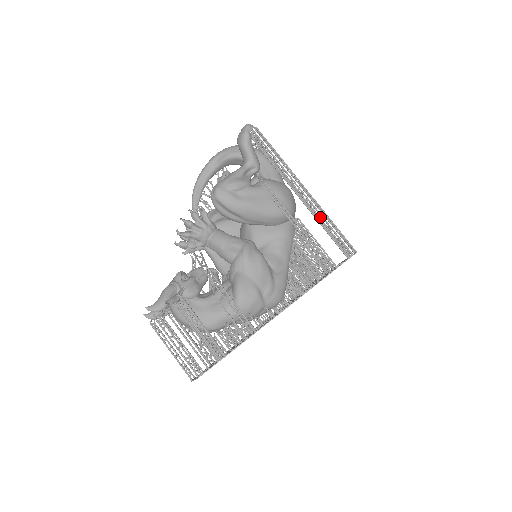
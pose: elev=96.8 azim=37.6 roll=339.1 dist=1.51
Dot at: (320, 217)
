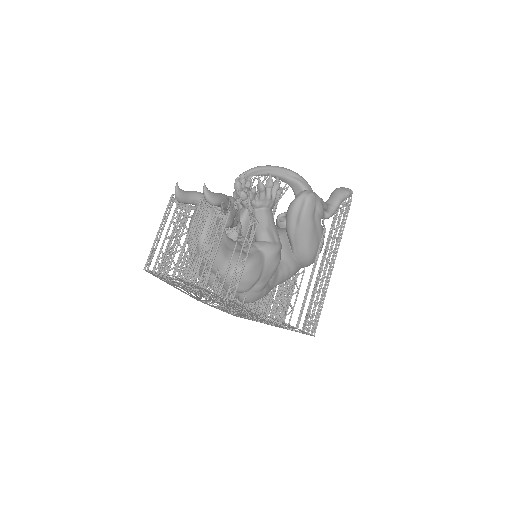
Dot at: (323, 290)
